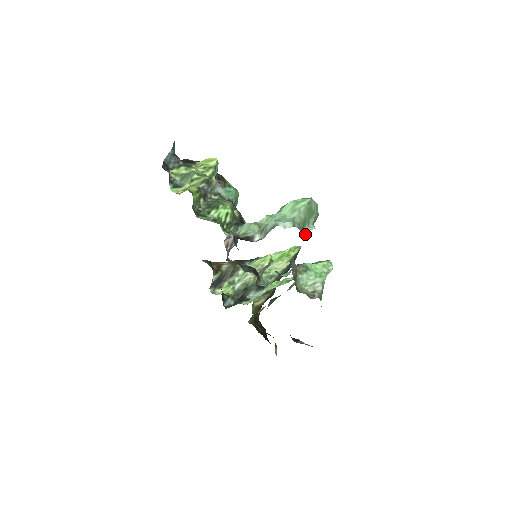
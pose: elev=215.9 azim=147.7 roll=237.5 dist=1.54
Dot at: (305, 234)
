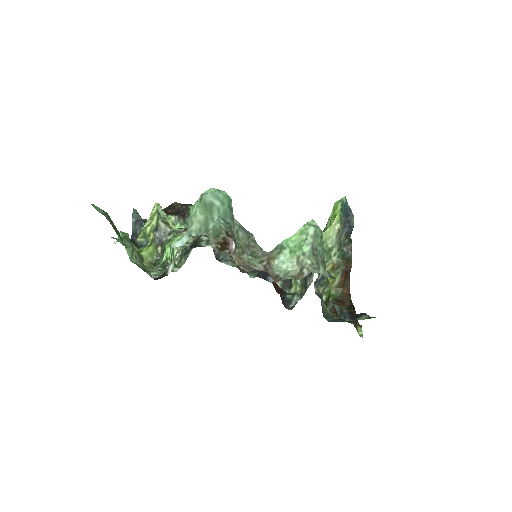
Dot at: (238, 223)
